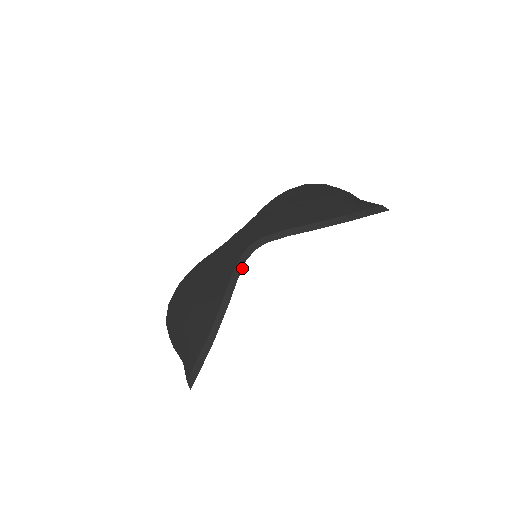
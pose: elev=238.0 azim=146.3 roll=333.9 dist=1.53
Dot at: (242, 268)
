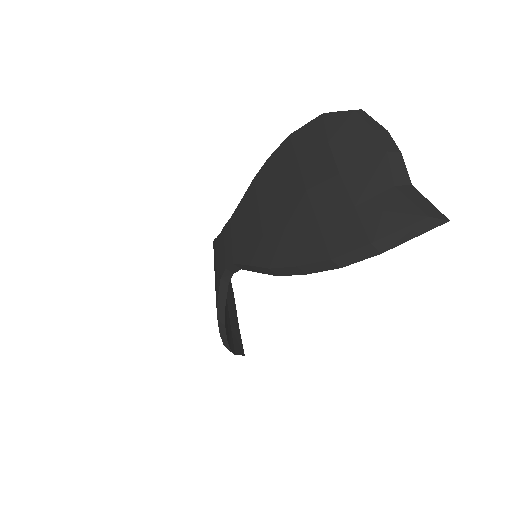
Dot at: occluded
